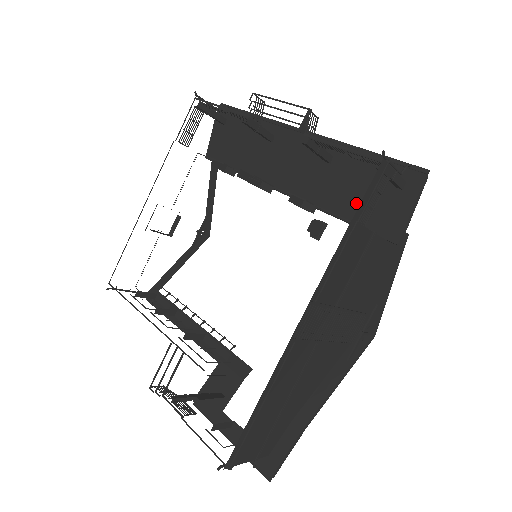
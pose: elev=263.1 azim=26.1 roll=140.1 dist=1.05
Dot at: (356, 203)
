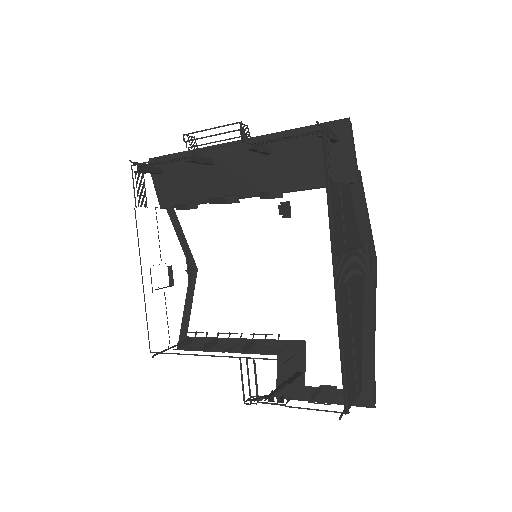
Dot at: (309, 171)
